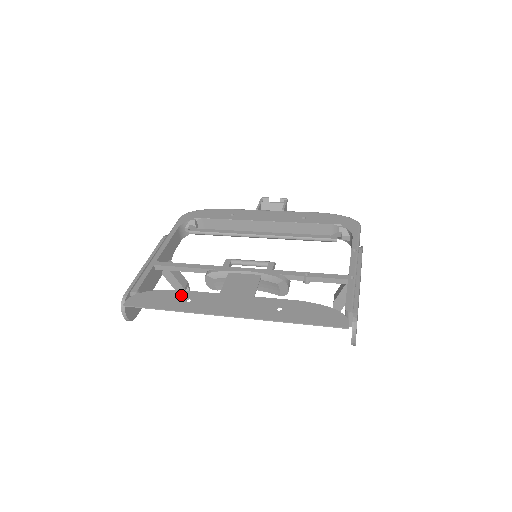
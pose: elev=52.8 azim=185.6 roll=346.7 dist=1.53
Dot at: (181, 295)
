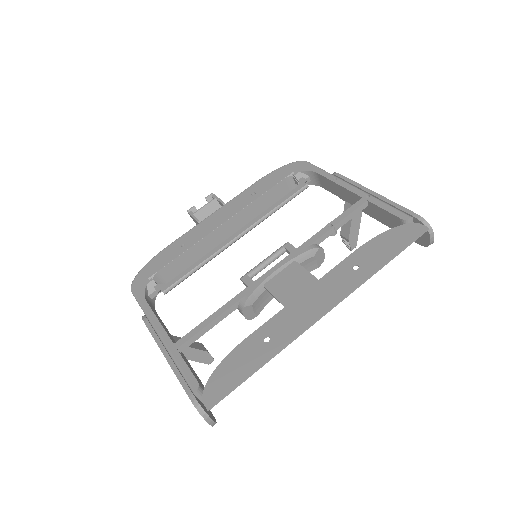
Dot at: (252, 343)
